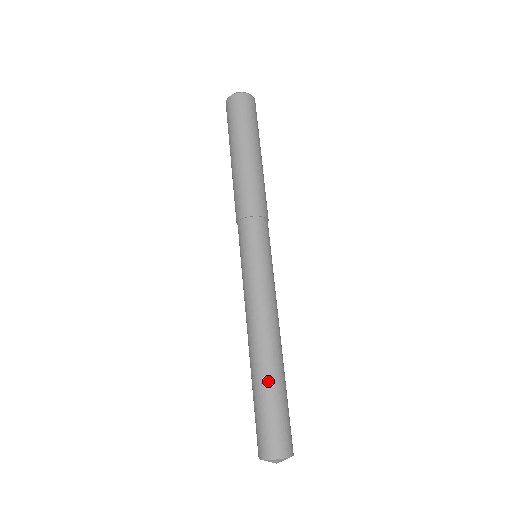
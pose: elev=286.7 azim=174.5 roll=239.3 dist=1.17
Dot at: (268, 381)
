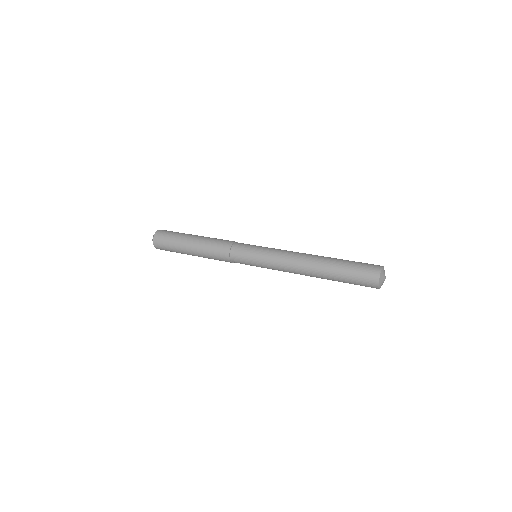
Dot at: (335, 259)
